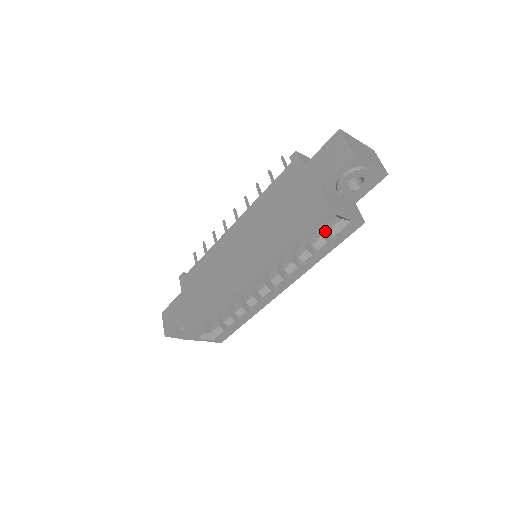
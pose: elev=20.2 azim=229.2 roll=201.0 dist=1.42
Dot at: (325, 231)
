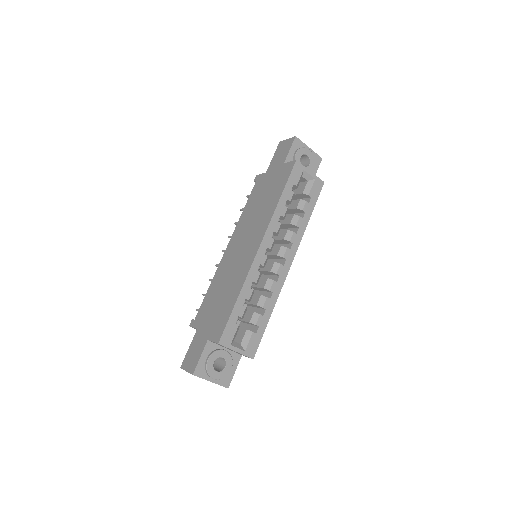
Dot at: occluded
